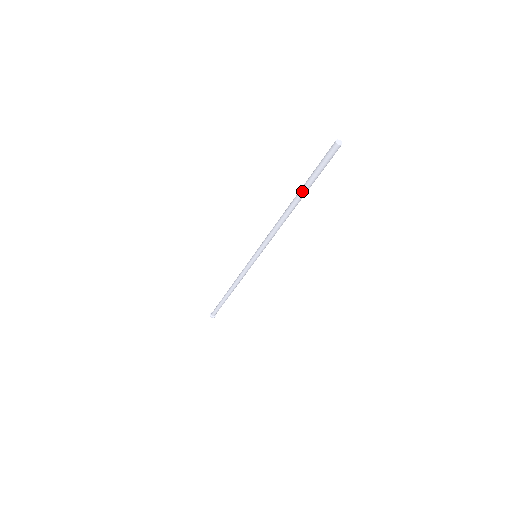
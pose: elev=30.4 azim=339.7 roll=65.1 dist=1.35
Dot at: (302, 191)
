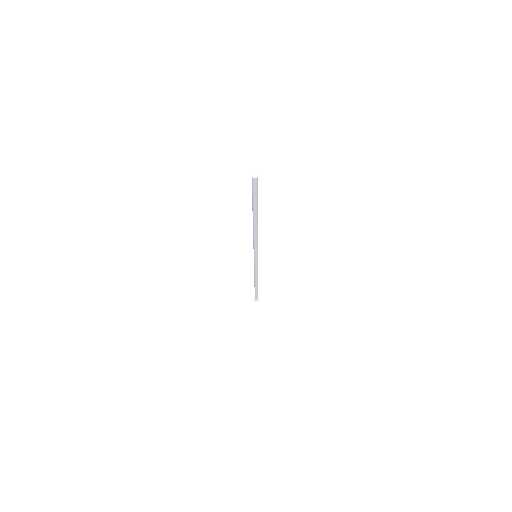
Dot at: (255, 212)
